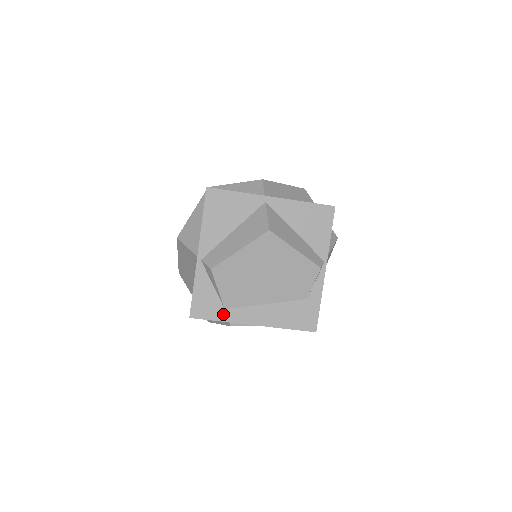
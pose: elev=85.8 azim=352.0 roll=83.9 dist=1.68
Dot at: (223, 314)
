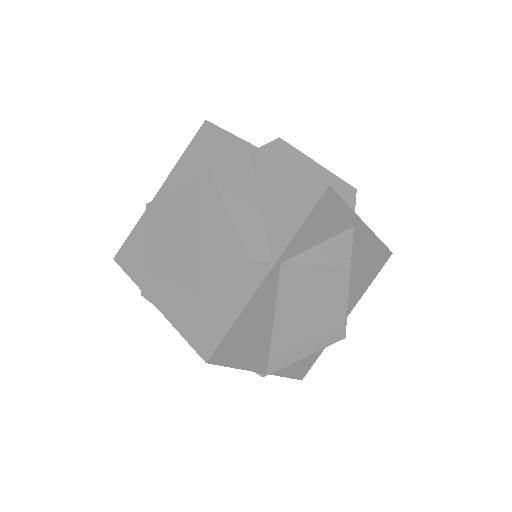
Dot at: (138, 272)
